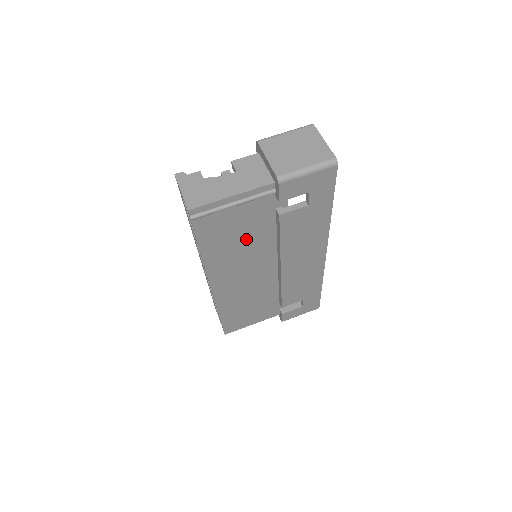
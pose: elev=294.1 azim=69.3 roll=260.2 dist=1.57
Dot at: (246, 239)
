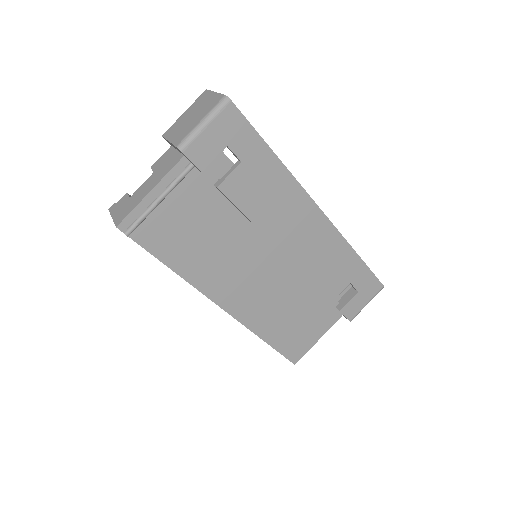
Dot at: (212, 235)
